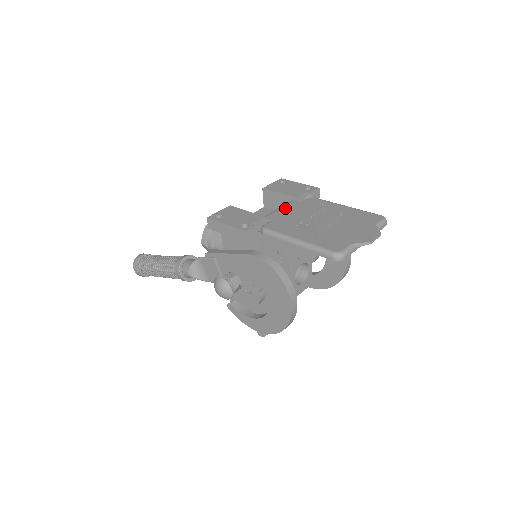
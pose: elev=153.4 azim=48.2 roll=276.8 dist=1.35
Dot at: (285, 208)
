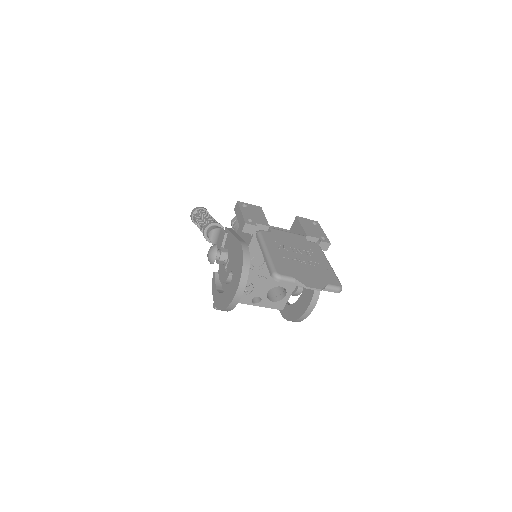
Dot at: (291, 234)
